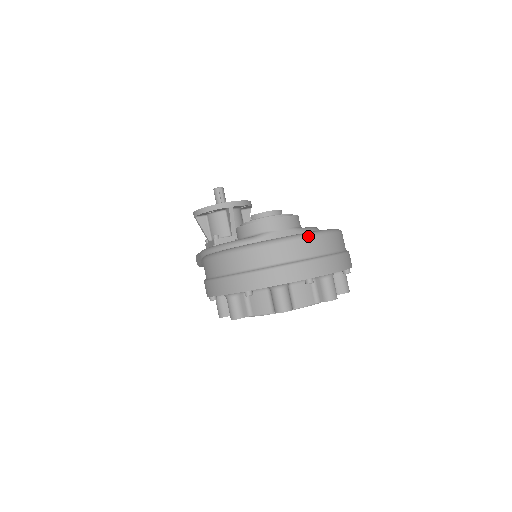
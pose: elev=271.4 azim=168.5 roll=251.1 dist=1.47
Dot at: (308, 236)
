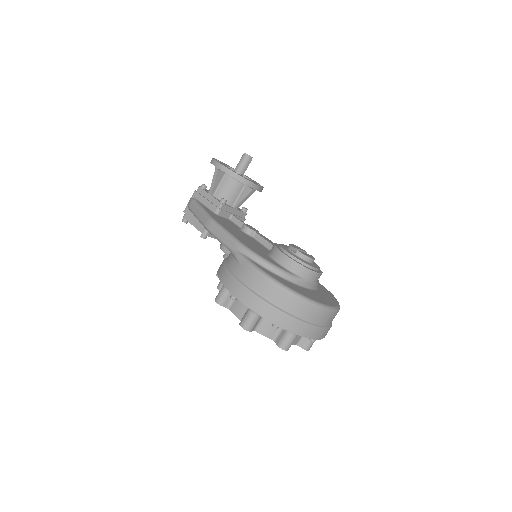
Dot at: (335, 311)
